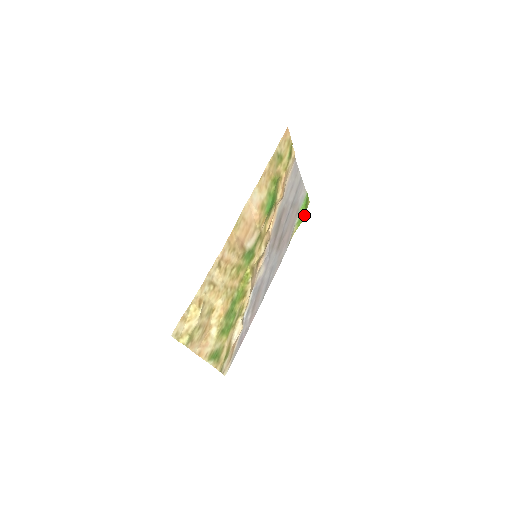
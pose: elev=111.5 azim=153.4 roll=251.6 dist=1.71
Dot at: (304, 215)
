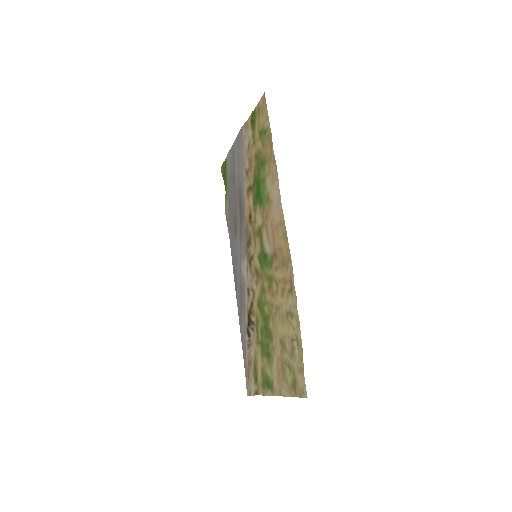
Dot at: (225, 184)
